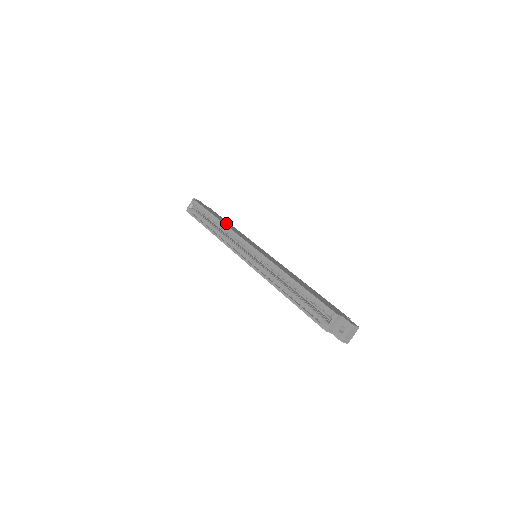
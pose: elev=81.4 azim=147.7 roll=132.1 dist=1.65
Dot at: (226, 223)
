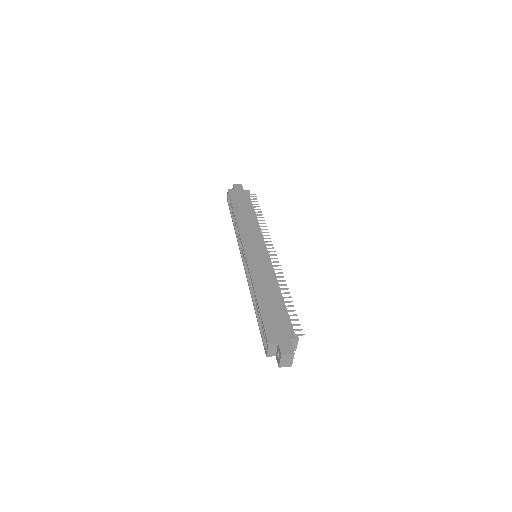
Dot at: (244, 217)
